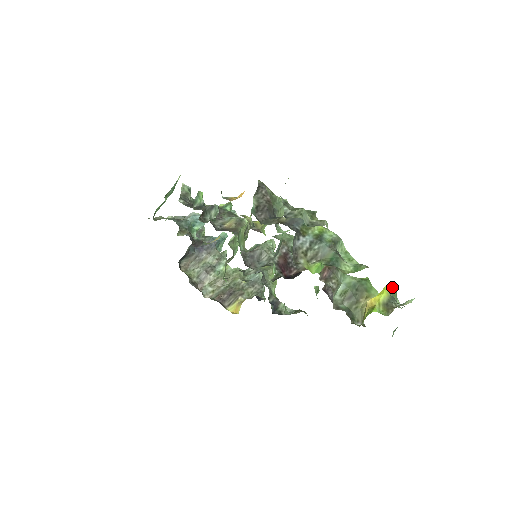
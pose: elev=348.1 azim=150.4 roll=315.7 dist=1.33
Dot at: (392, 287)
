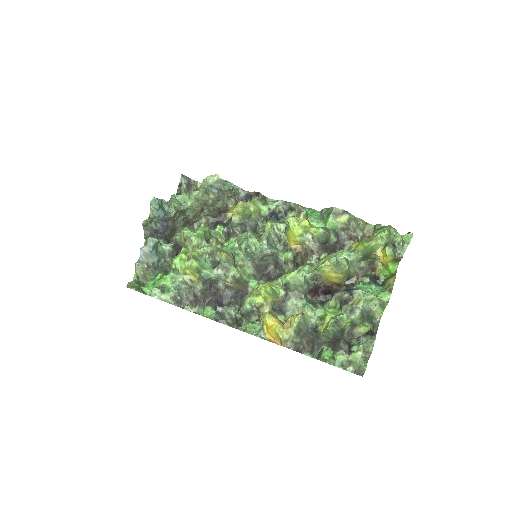
Dot at: (384, 236)
